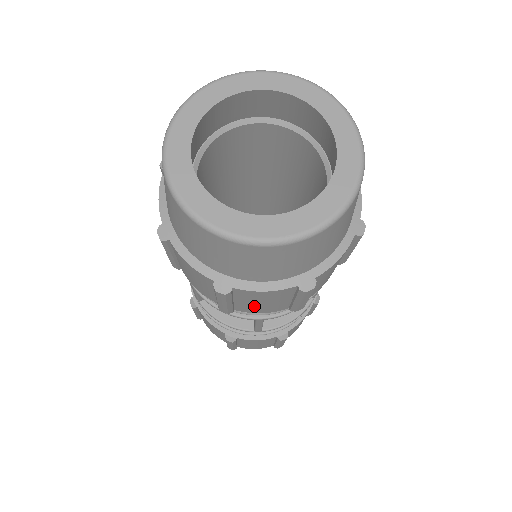
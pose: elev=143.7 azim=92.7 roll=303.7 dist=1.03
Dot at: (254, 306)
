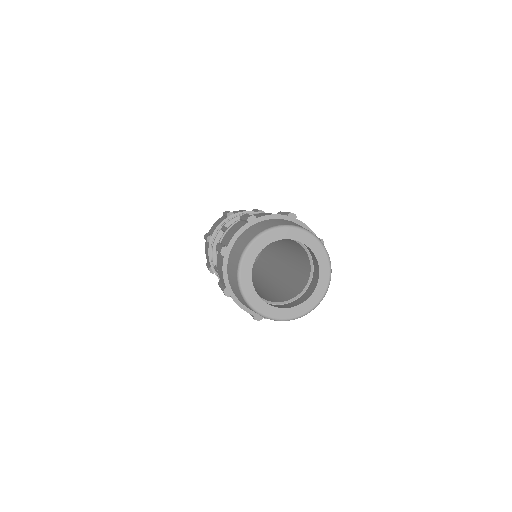
Dot at: occluded
